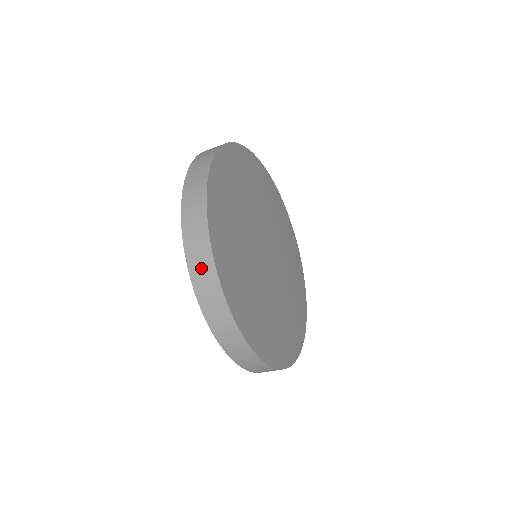
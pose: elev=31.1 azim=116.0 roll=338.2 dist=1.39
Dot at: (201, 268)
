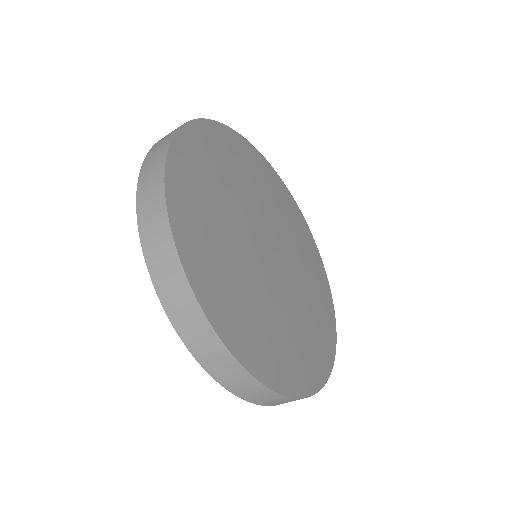
Dot at: (158, 248)
